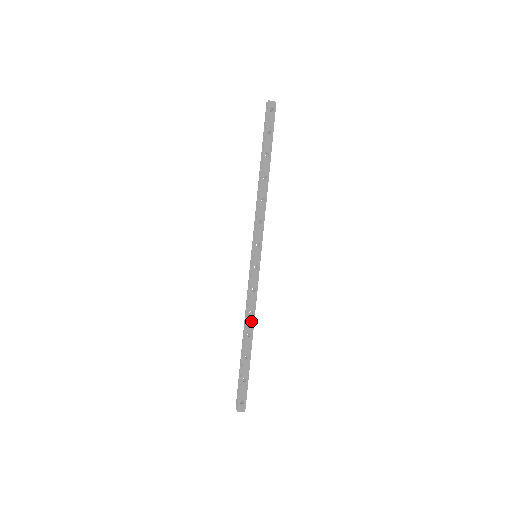
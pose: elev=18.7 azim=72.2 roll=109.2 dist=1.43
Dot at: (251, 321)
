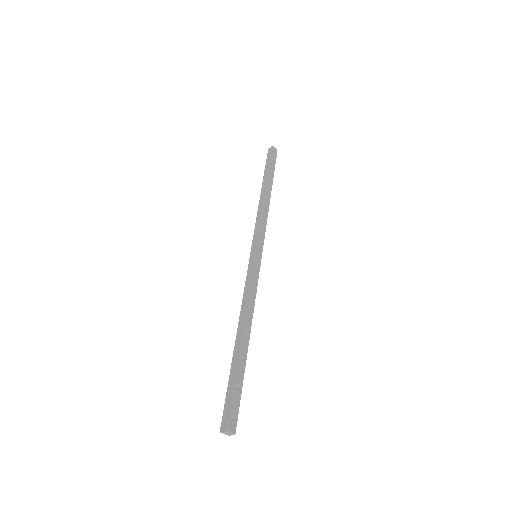
Dot at: (250, 317)
